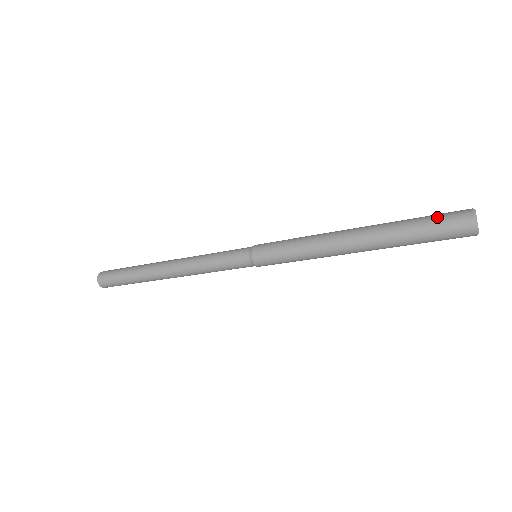
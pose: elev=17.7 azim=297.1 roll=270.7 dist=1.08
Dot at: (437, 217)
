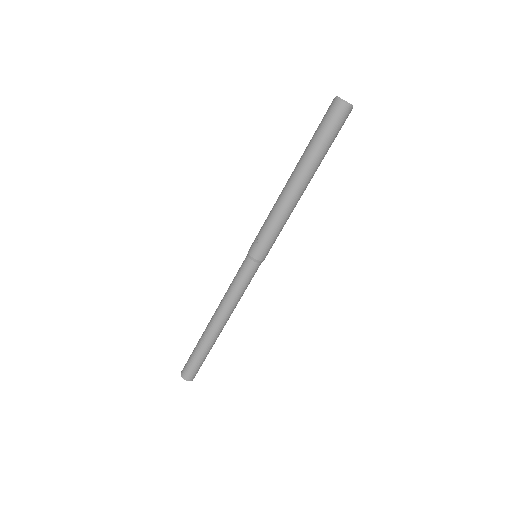
Dot at: (322, 121)
